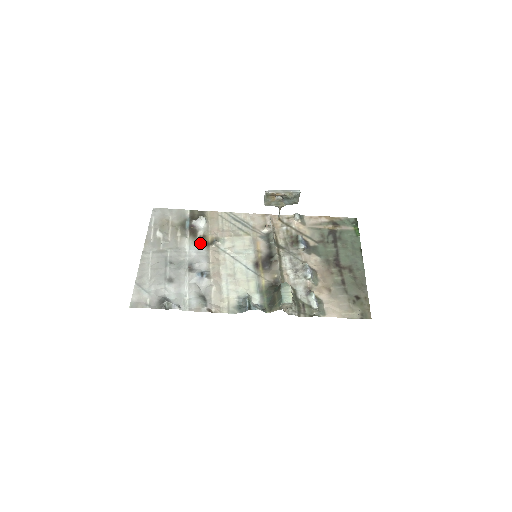
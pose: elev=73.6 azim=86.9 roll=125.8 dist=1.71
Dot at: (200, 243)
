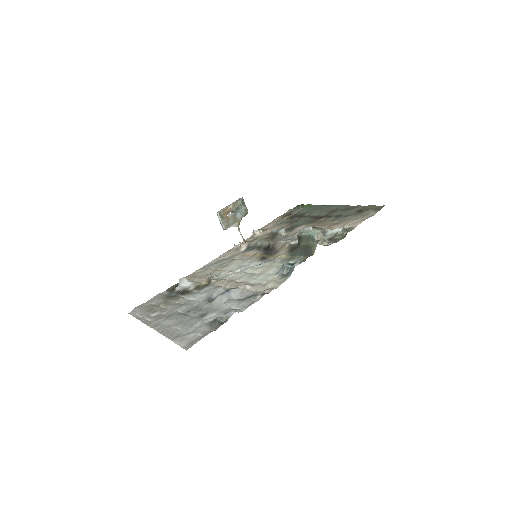
Dot at: (199, 290)
